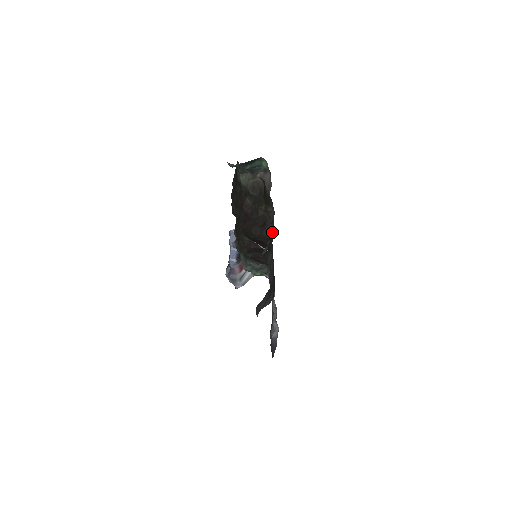
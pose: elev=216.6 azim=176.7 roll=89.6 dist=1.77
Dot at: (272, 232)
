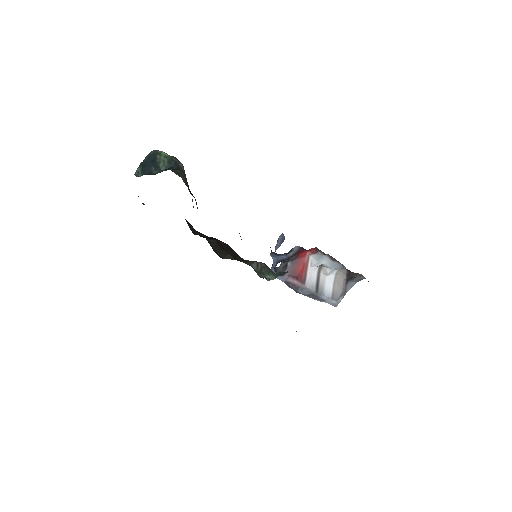
Dot at: occluded
